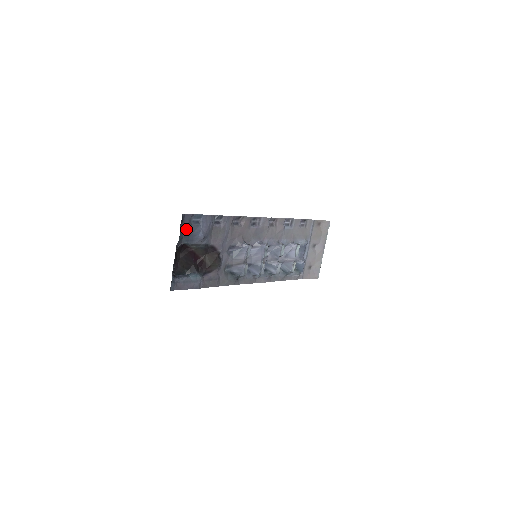
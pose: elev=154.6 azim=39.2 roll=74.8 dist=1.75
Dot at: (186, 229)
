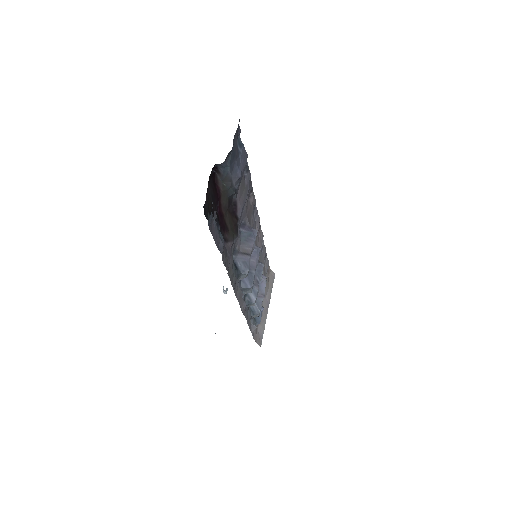
Dot at: (234, 144)
